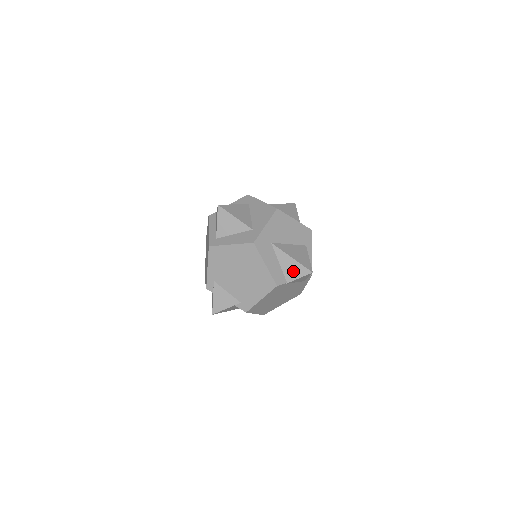
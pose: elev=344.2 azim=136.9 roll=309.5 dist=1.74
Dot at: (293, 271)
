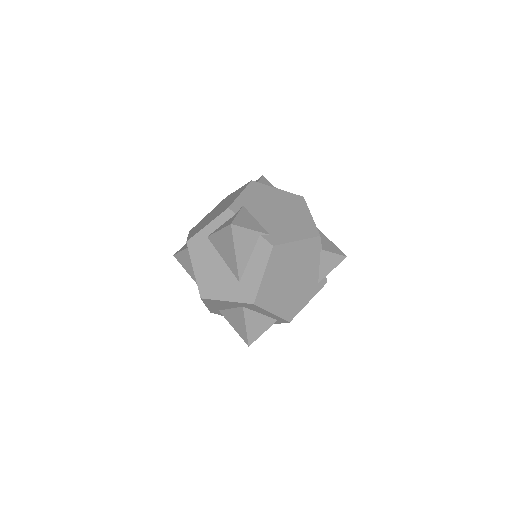
Dot at: (328, 245)
